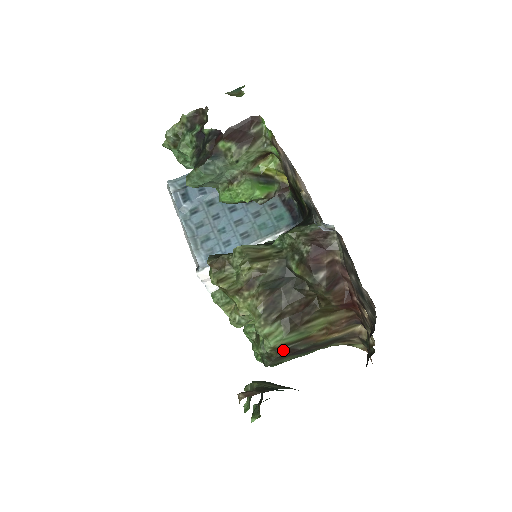
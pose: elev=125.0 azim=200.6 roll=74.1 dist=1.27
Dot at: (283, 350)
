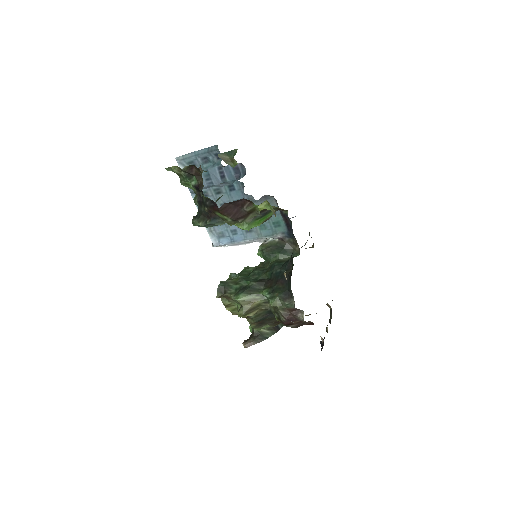
Dot at: occluded
